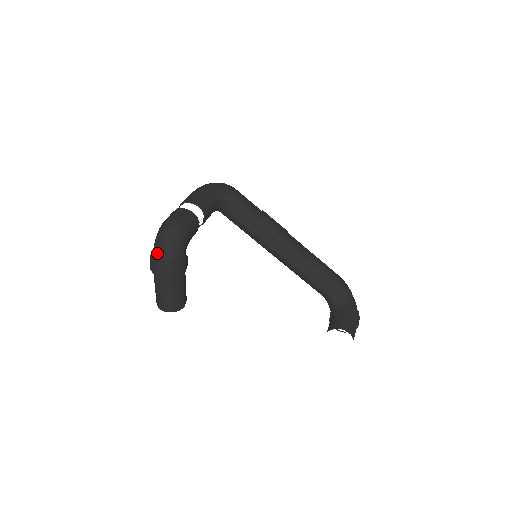
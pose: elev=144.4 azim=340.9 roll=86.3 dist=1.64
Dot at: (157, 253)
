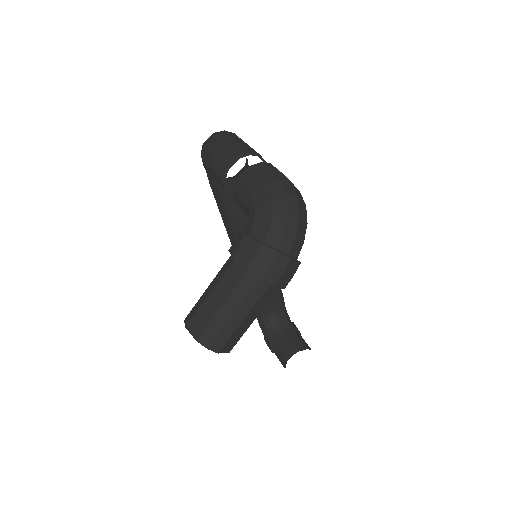
Dot at: (286, 240)
